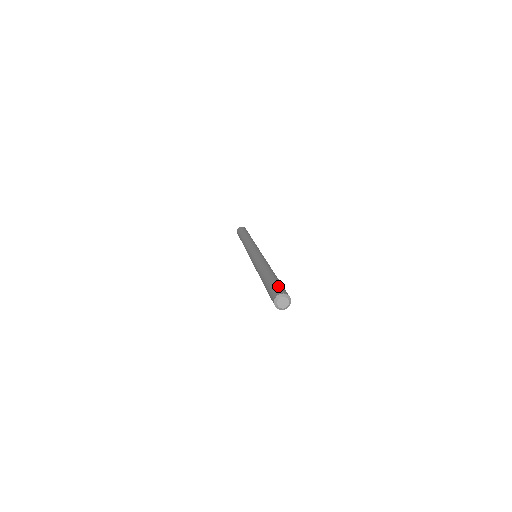
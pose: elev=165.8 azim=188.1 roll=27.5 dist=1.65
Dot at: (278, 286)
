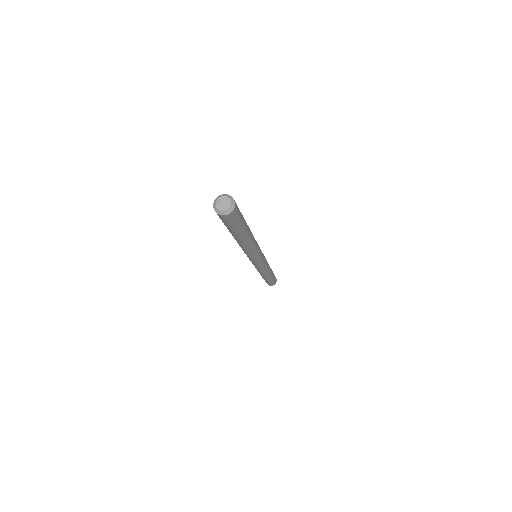
Dot at: occluded
